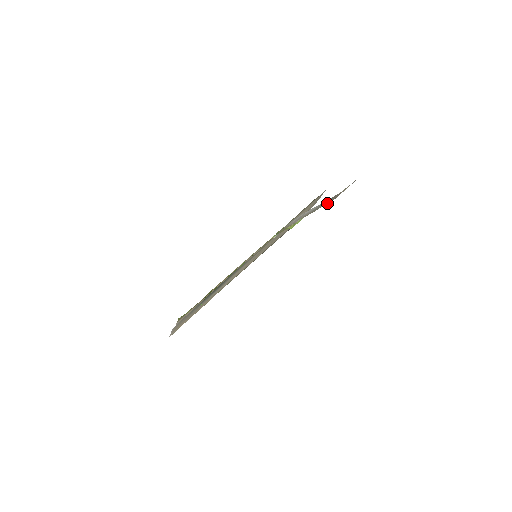
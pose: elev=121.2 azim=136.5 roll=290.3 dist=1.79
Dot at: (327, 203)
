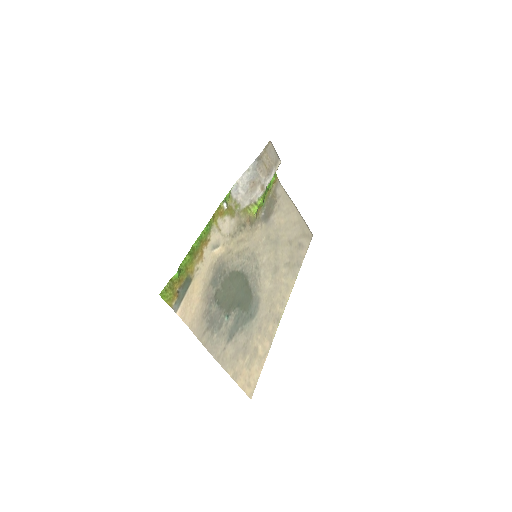
Dot at: (270, 174)
